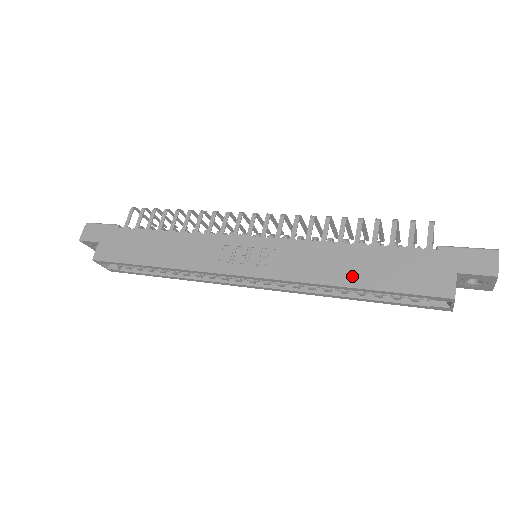
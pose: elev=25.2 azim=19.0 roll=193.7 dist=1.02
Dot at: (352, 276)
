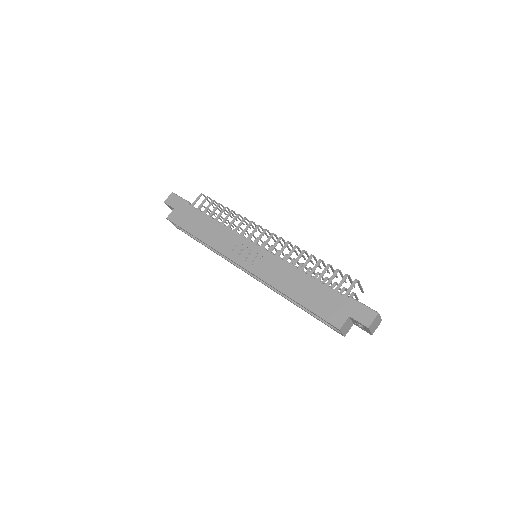
Dot at: (296, 293)
